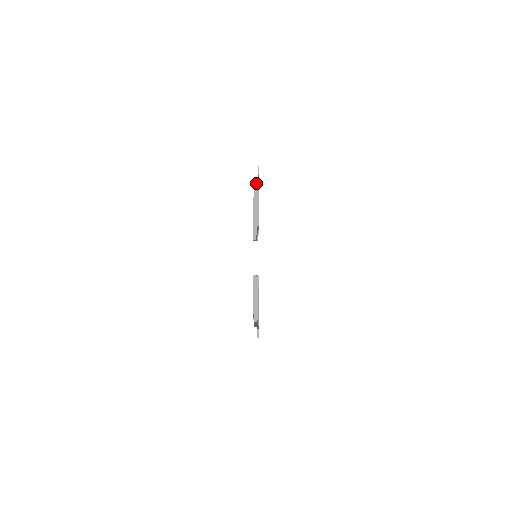
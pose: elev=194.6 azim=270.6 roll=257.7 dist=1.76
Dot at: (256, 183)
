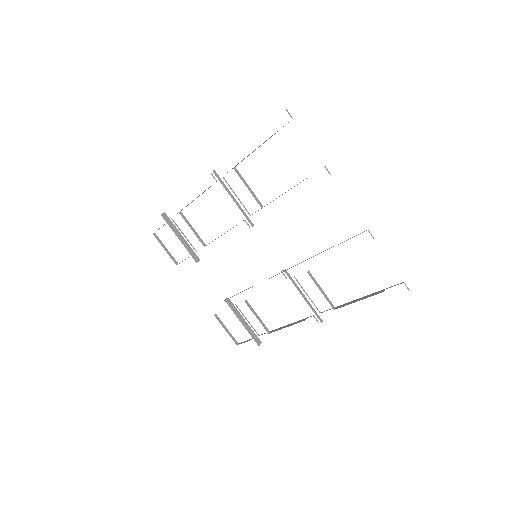
Dot at: occluded
